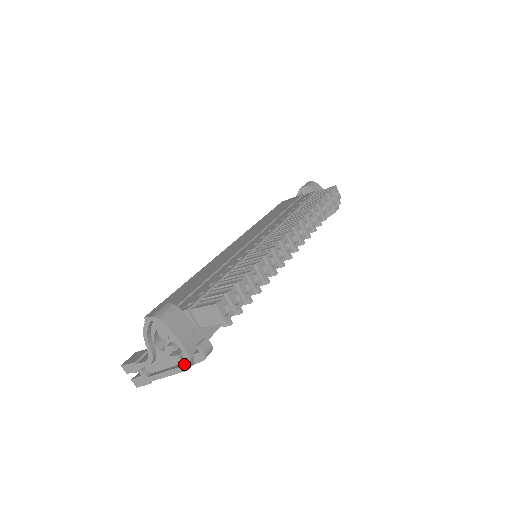
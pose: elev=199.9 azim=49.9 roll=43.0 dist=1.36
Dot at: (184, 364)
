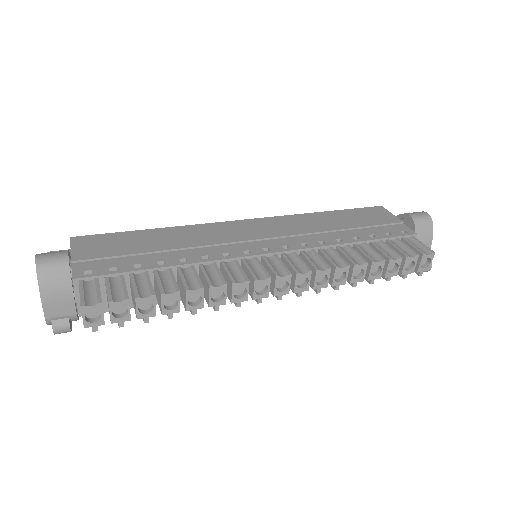
Dot at: occluded
